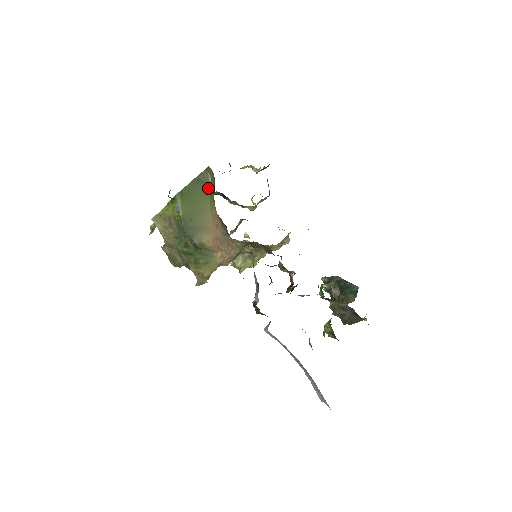
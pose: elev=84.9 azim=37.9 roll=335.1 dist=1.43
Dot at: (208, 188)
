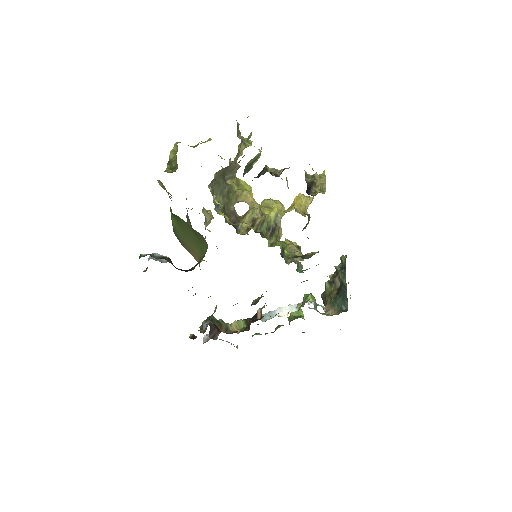
Dot at: (201, 245)
